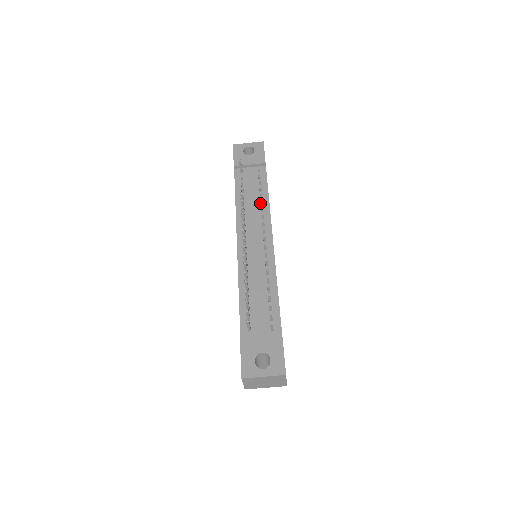
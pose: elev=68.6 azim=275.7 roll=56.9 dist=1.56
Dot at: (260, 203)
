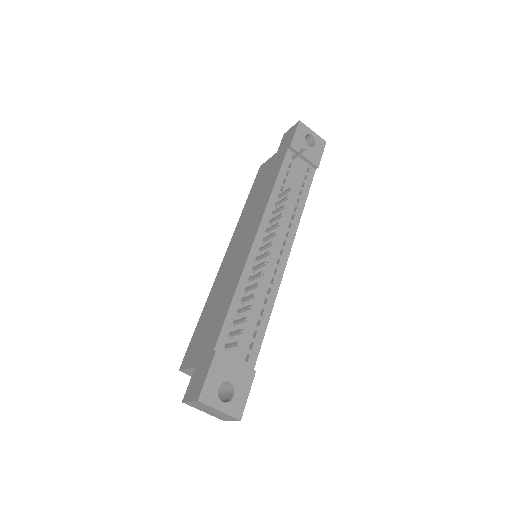
Dot at: (294, 207)
